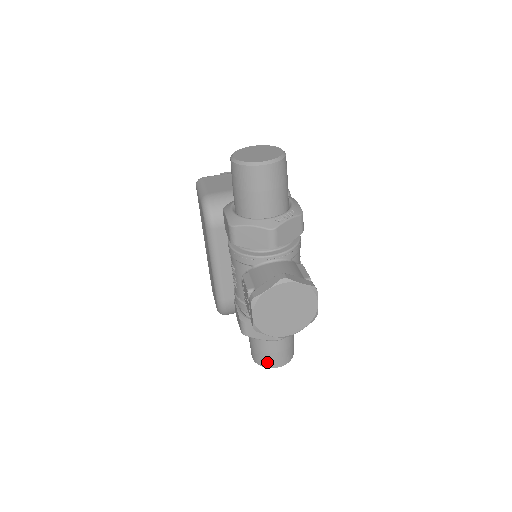
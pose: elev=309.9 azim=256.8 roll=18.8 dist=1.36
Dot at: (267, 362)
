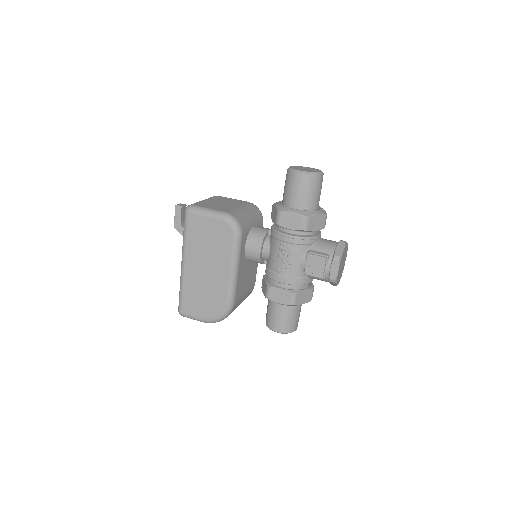
Dot at: (294, 327)
